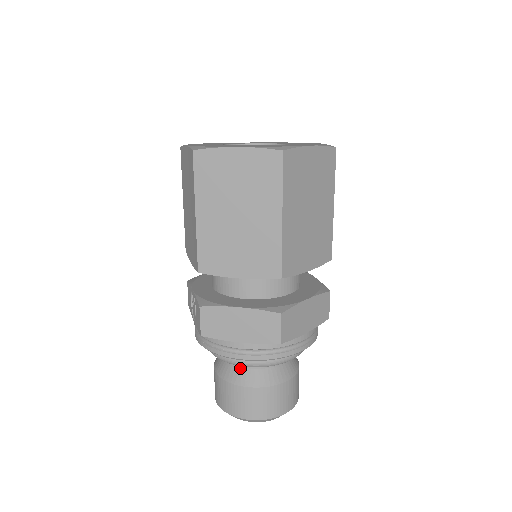
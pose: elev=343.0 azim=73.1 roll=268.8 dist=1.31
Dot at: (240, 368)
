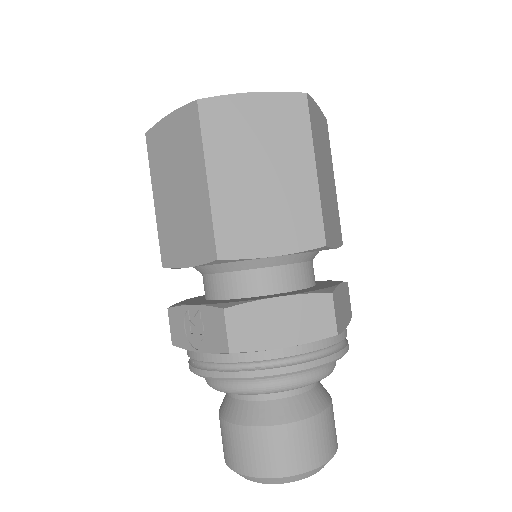
Dot at: (272, 401)
